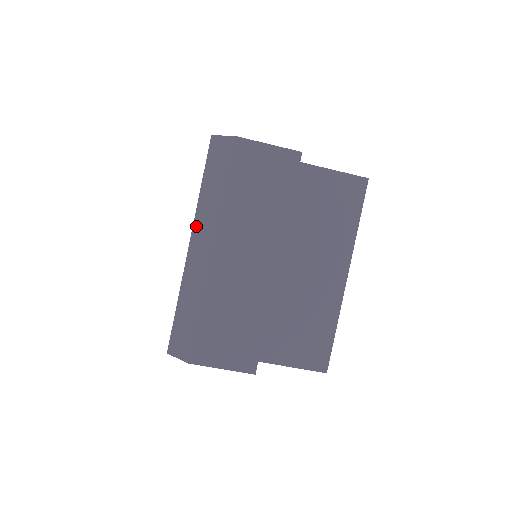
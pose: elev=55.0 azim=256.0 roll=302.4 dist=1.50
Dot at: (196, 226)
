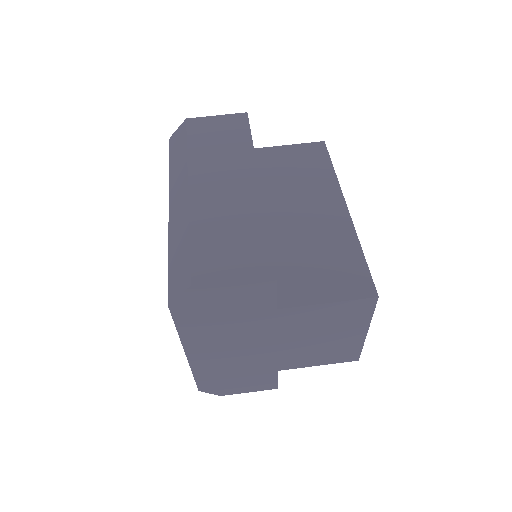
Dot at: (171, 190)
